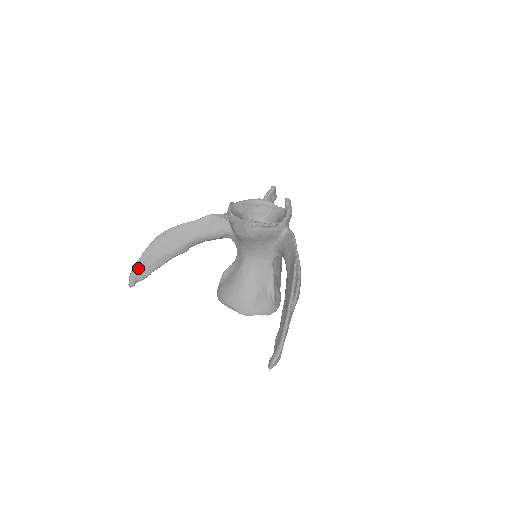
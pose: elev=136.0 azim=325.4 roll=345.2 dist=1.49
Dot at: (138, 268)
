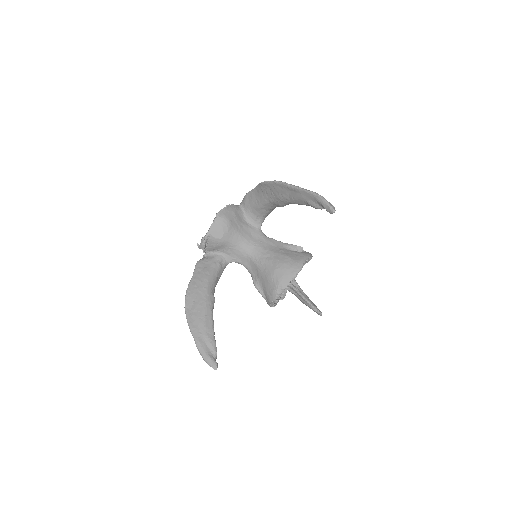
Dot at: (202, 346)
